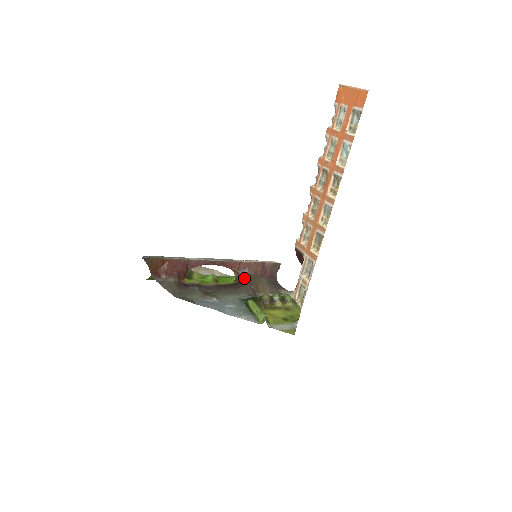
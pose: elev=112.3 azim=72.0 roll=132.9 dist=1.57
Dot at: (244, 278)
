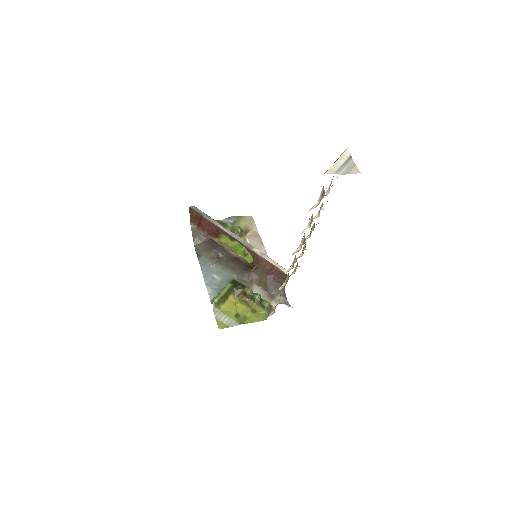
Dot at: (253, 266)
